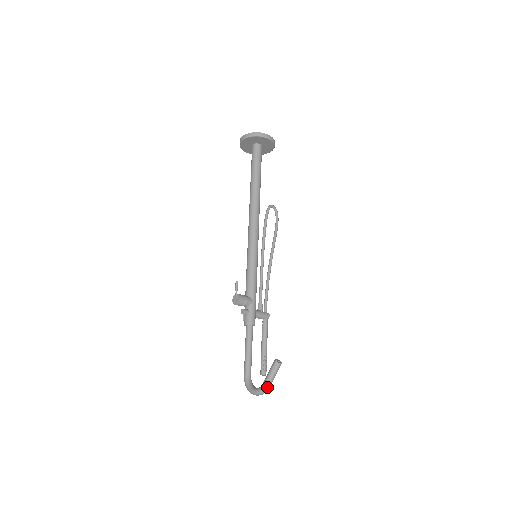
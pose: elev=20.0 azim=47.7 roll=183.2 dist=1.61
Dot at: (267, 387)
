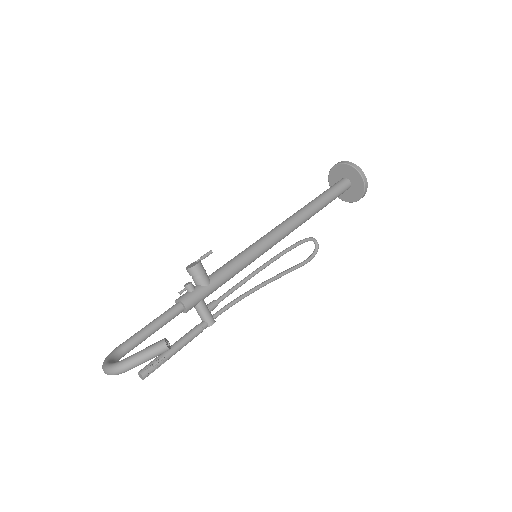
Dot at: (124, 365)
